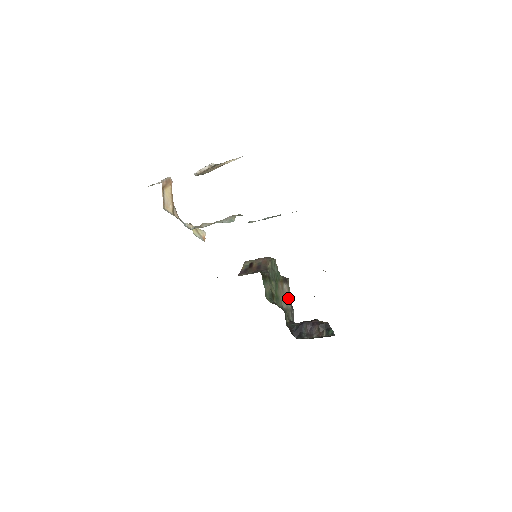
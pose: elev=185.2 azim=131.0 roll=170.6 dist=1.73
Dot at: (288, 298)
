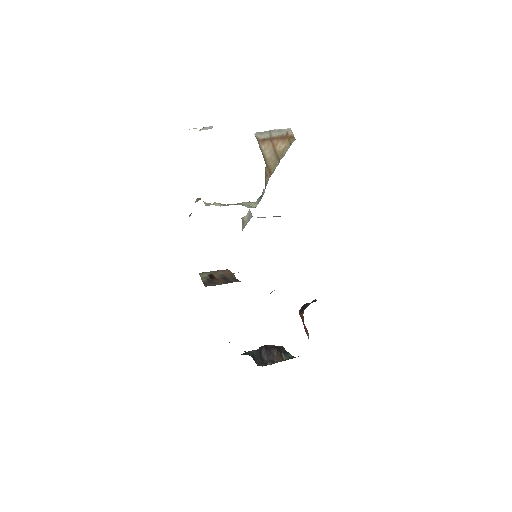
Dot at: occluded
